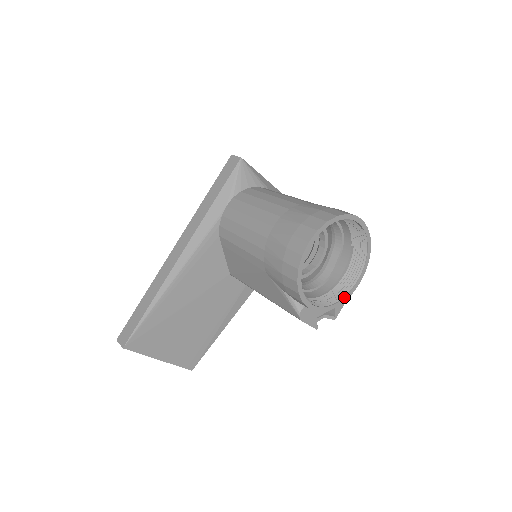
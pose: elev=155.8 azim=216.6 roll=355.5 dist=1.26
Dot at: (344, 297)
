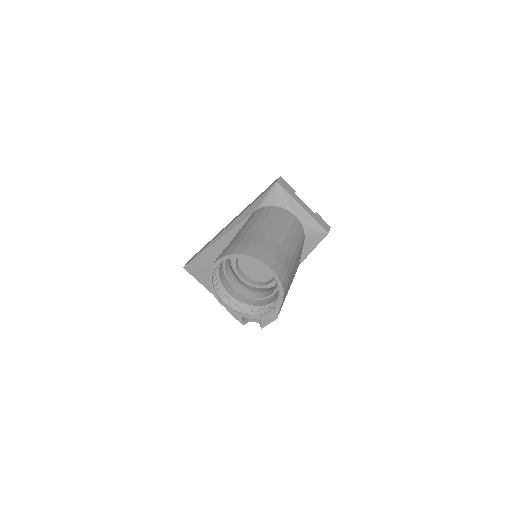
Dot at: (257, 315)
